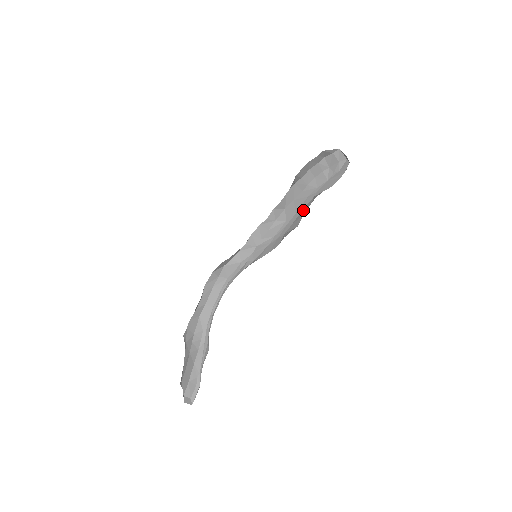
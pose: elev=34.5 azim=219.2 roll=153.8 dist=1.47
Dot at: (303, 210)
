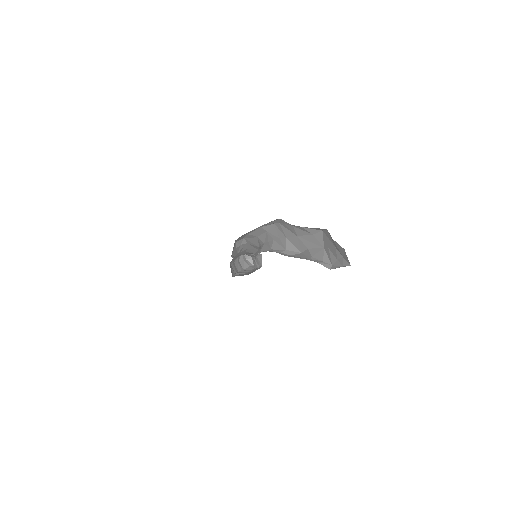
Dot at: occluded
